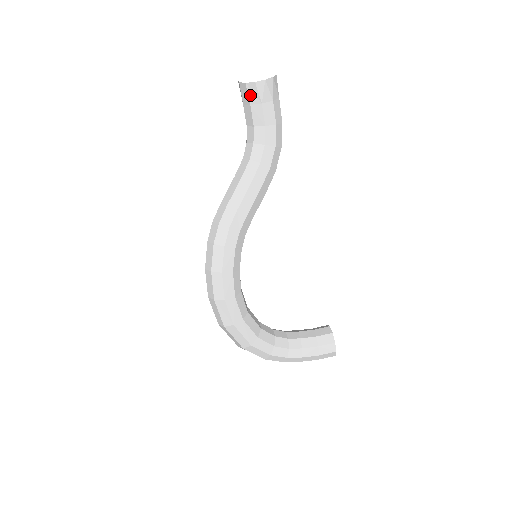
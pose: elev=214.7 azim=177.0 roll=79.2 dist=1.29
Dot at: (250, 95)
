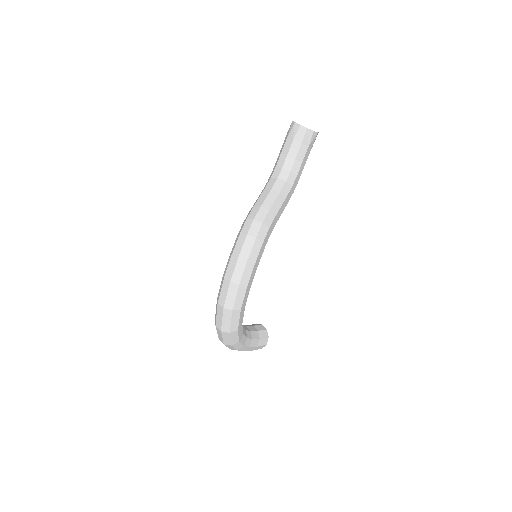
Dot at: (305, 137)
